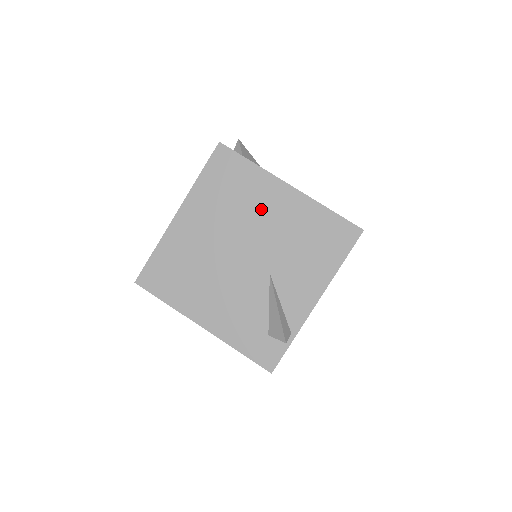
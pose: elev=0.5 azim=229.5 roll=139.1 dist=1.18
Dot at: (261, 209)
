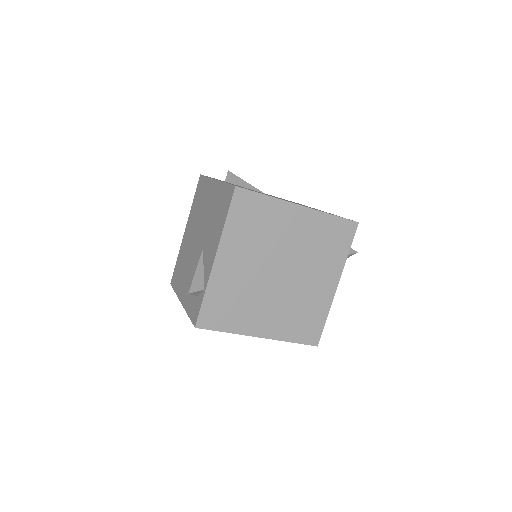
Dot at: (206, 205)
